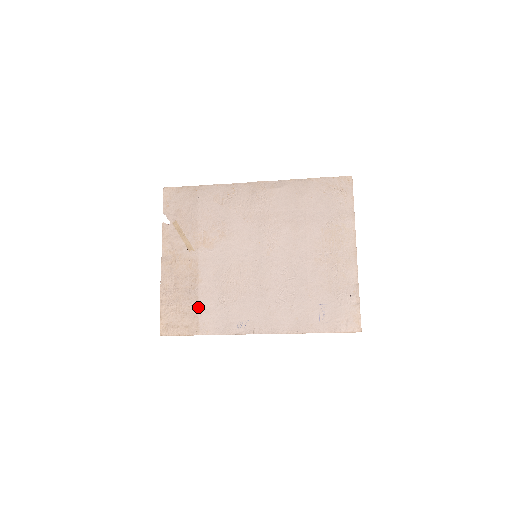
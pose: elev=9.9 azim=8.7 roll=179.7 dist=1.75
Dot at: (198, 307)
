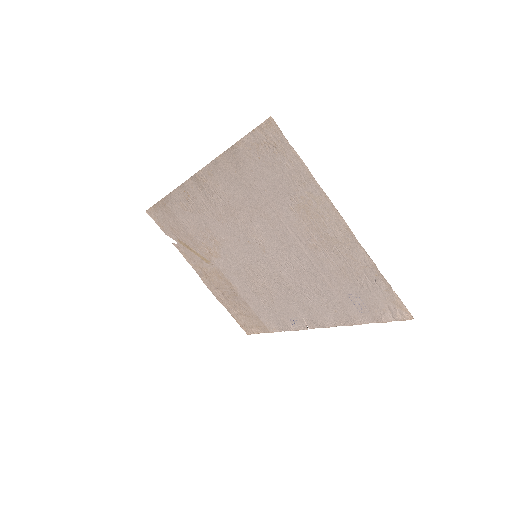
Dot at: (252, 310)
